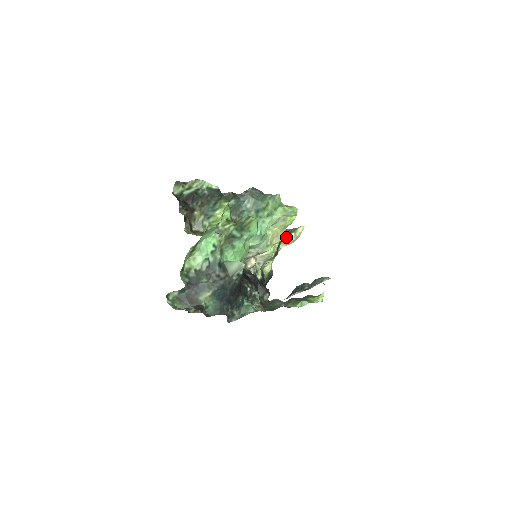
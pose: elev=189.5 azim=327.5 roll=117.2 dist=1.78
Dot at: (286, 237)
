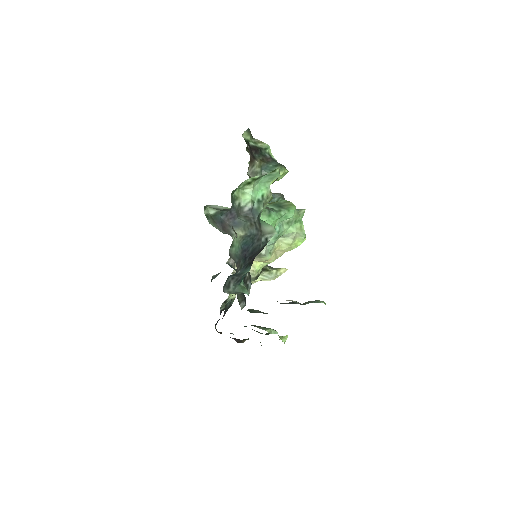
Dot at: (269, 269)
